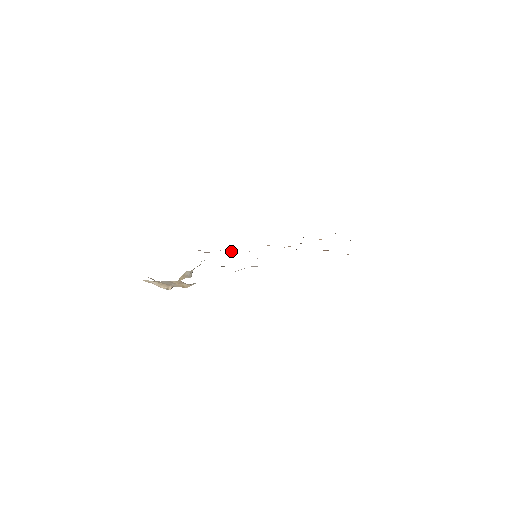
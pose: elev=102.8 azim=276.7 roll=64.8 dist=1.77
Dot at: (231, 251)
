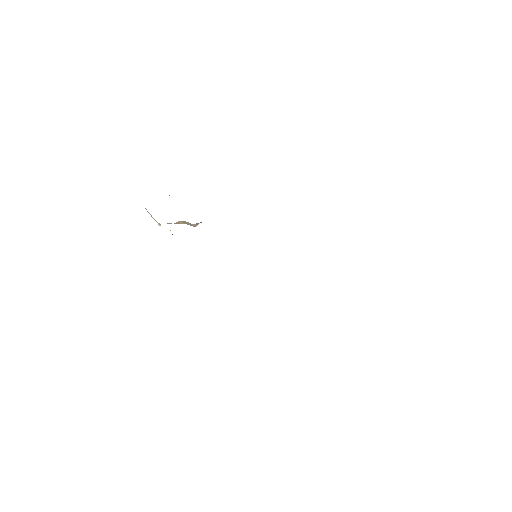
Dot at: occluded
